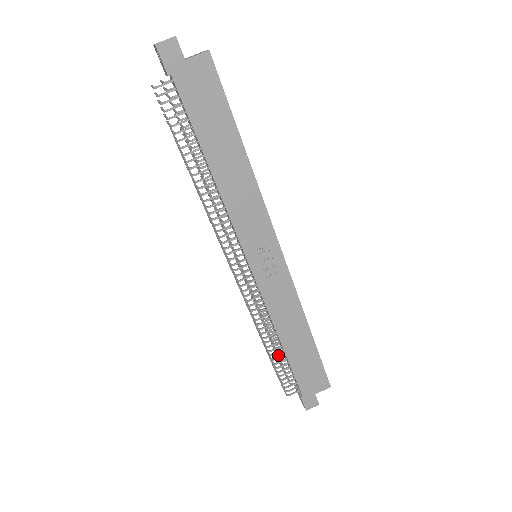
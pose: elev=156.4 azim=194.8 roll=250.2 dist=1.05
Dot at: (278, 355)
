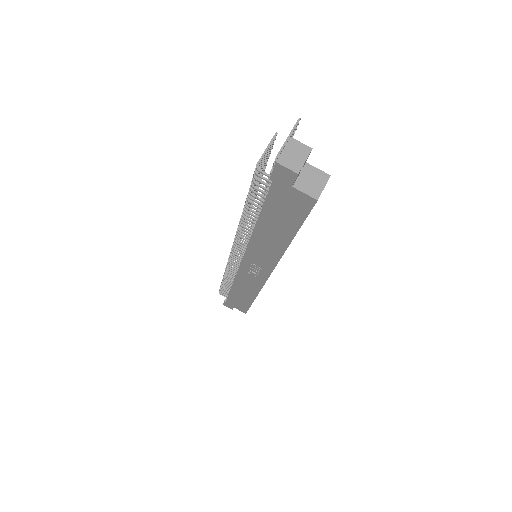
Dot at: occluded
